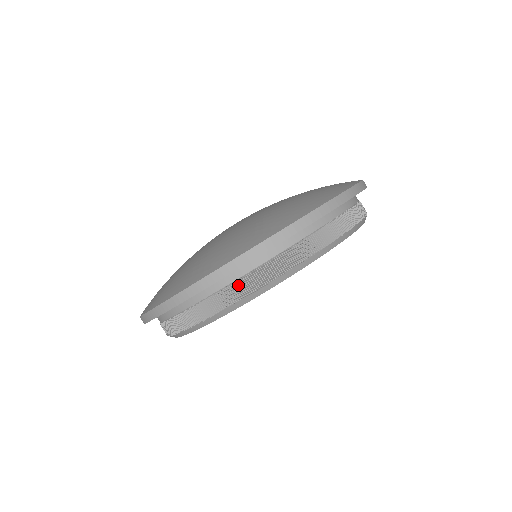
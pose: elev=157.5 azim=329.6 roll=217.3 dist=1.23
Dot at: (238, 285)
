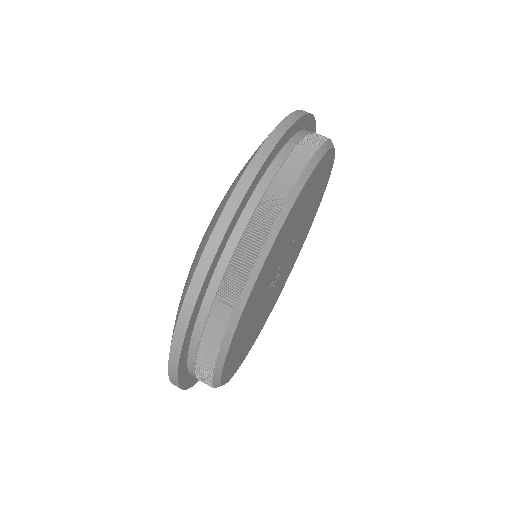
Dot at: (291, 160)
